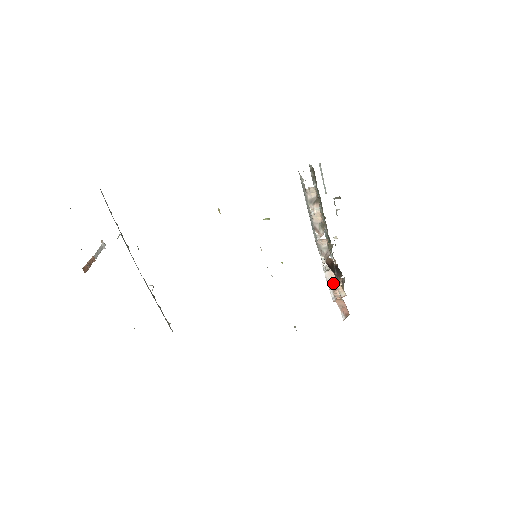
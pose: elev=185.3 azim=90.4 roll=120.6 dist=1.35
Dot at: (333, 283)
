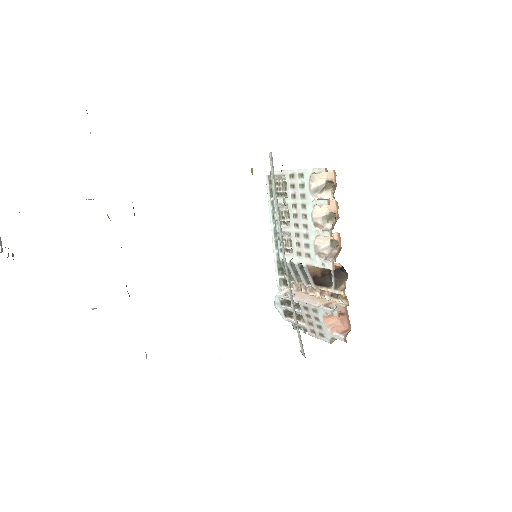
Dot at: (316, 301)
